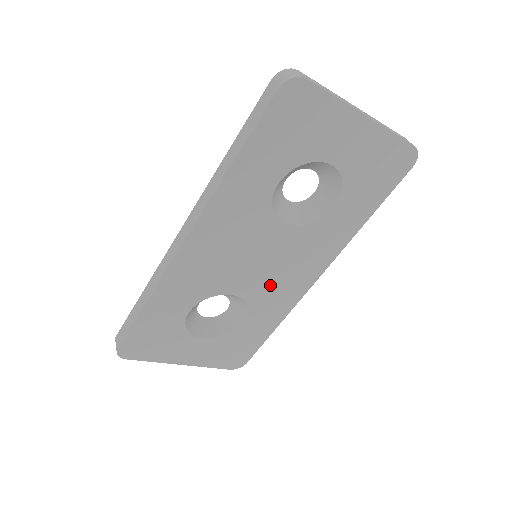
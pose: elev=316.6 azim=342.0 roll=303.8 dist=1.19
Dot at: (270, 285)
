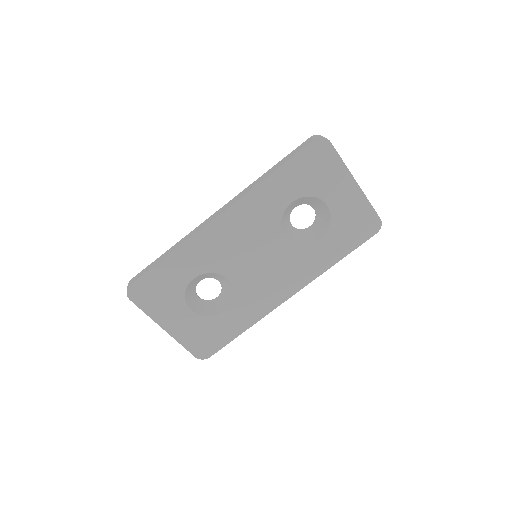
Dot at: (257, 285)
